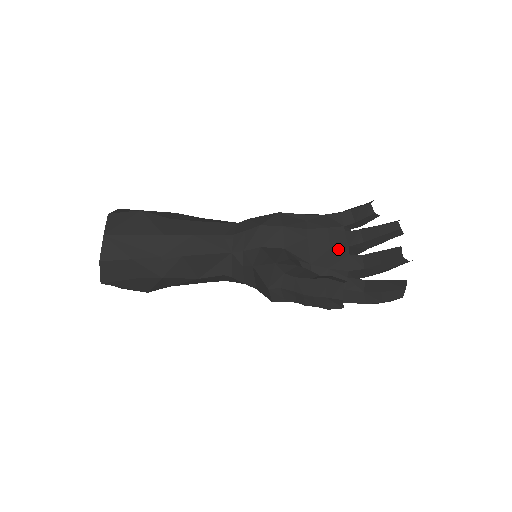
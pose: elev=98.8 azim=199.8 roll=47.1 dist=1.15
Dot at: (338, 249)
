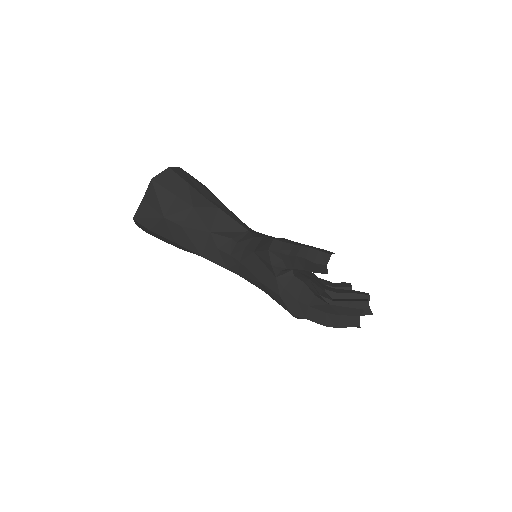
Dot at: (319, 283)
